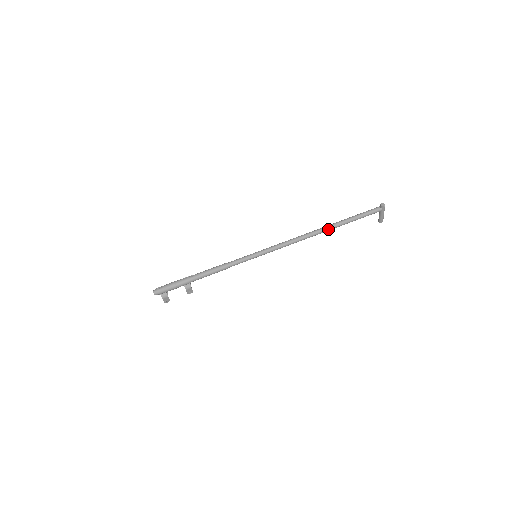
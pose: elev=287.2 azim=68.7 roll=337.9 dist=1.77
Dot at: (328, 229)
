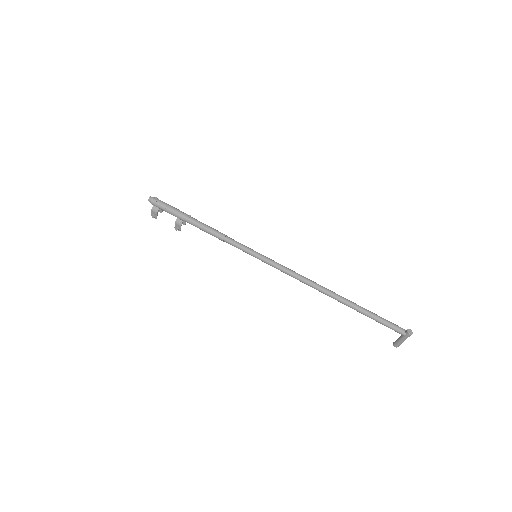
Dot at: (339, 299)
